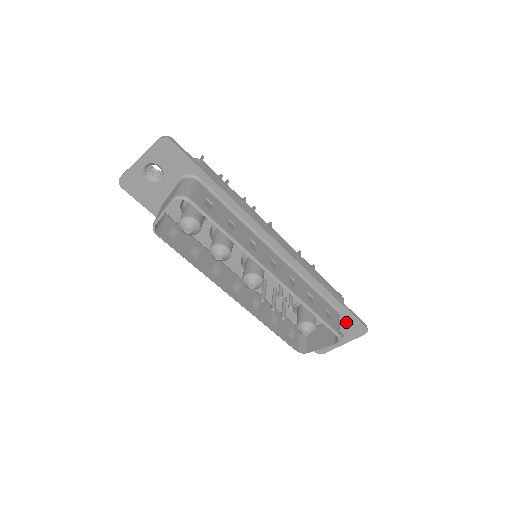
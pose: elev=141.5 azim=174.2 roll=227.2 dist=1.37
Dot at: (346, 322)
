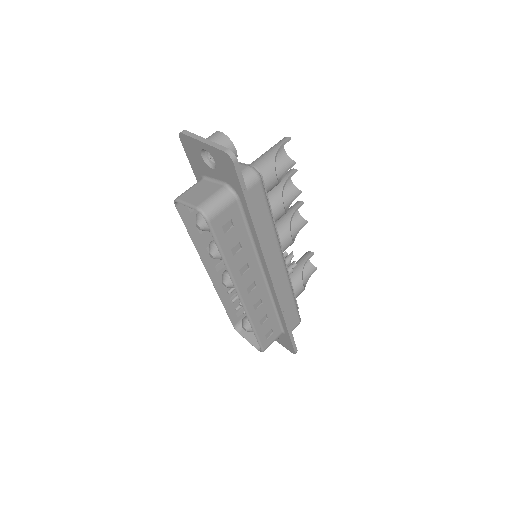
Dot at: (285, 338)
